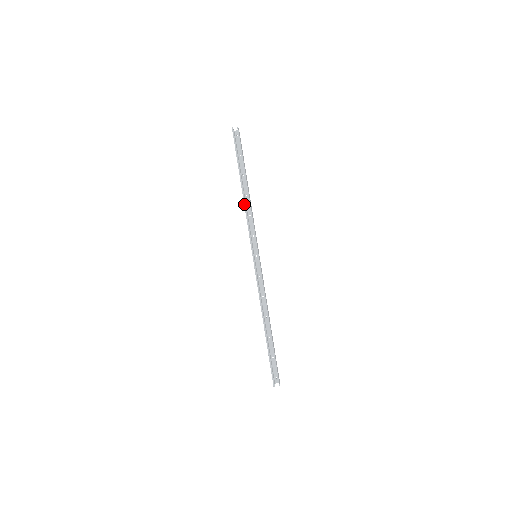
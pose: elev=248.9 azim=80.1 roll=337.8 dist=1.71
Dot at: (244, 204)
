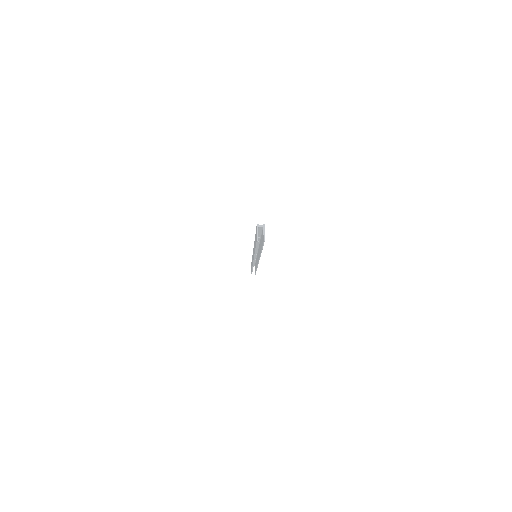
Dot at: (254, 255)
